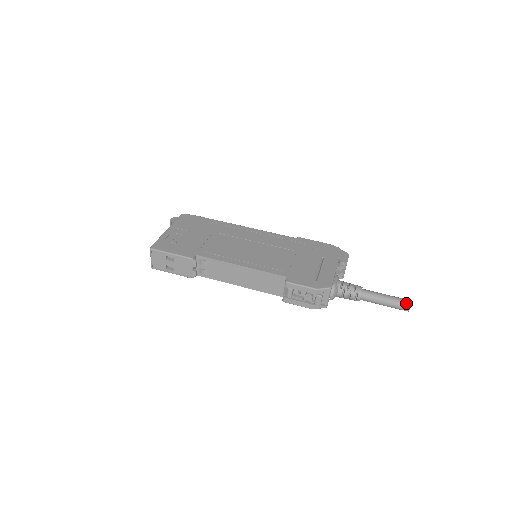
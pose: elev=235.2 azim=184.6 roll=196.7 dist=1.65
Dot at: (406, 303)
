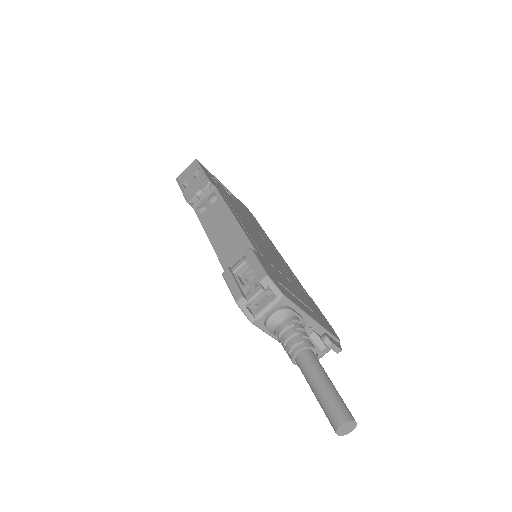
Dot at: (347, 413)
